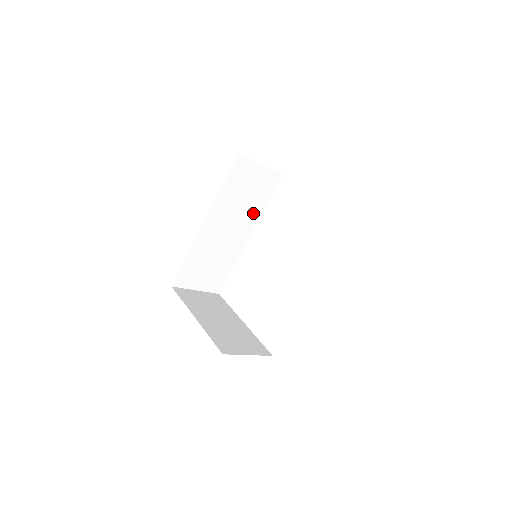
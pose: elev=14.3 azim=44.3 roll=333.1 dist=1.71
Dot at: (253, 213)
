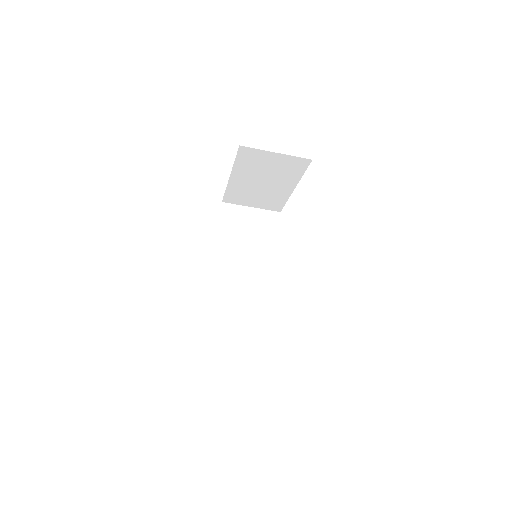
Dot at: (266, 253)
